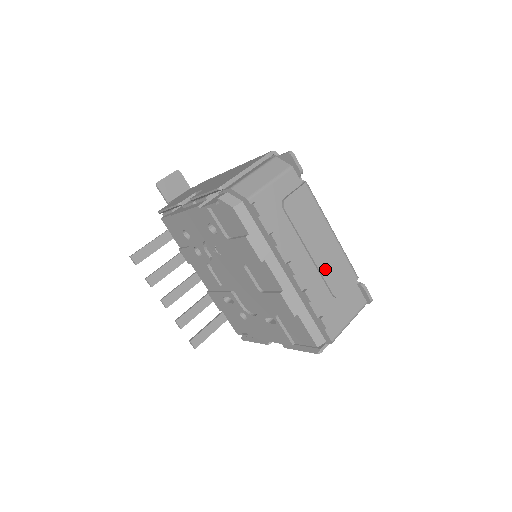
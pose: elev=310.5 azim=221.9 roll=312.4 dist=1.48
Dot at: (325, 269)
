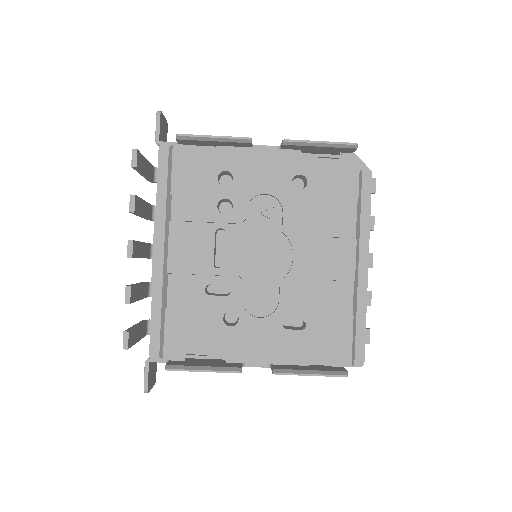
Dot at: occluded
